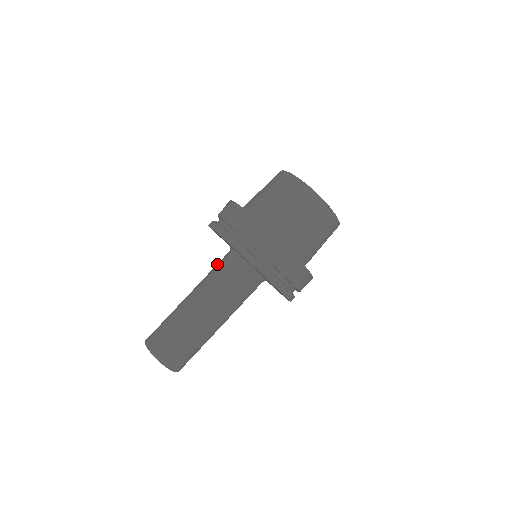
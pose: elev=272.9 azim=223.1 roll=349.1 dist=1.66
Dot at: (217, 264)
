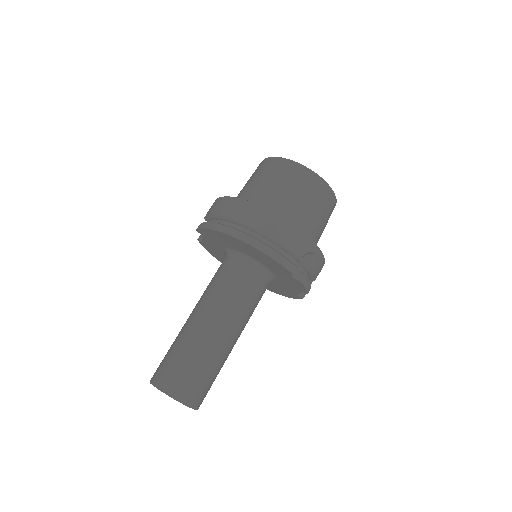
Dot at: (215, 273)
